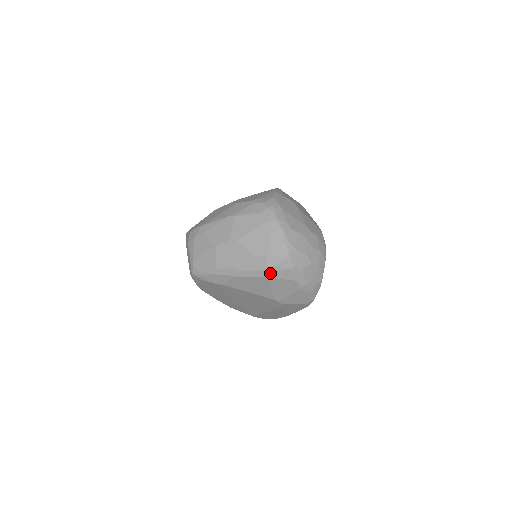
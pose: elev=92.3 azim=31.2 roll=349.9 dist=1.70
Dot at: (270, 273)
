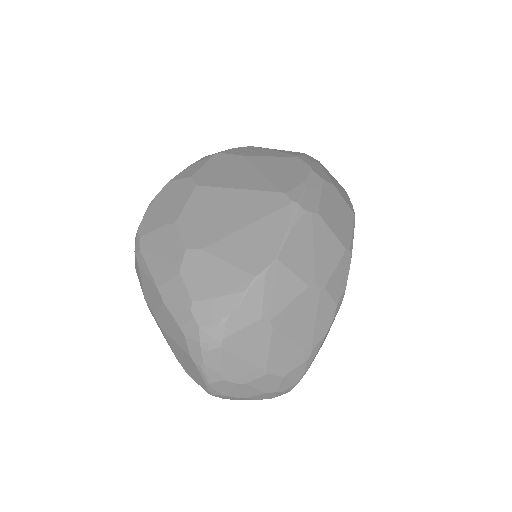
Dot at: occluded
